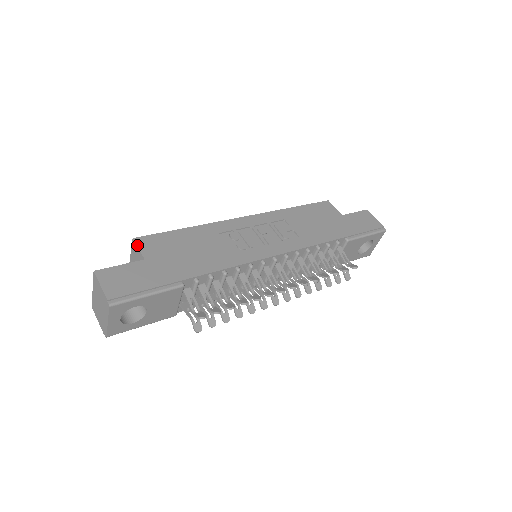
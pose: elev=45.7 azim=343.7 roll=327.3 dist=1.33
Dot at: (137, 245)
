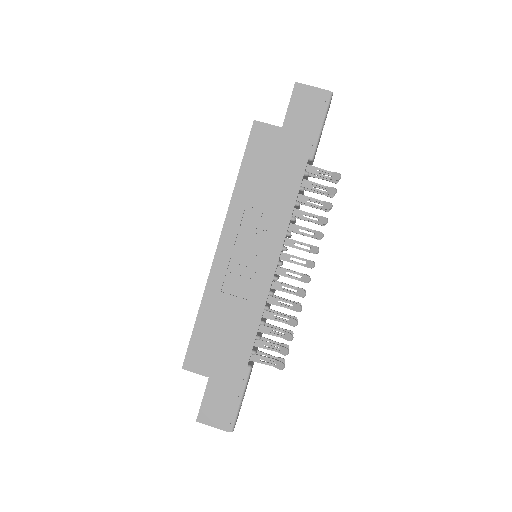
Dot at: occluded
